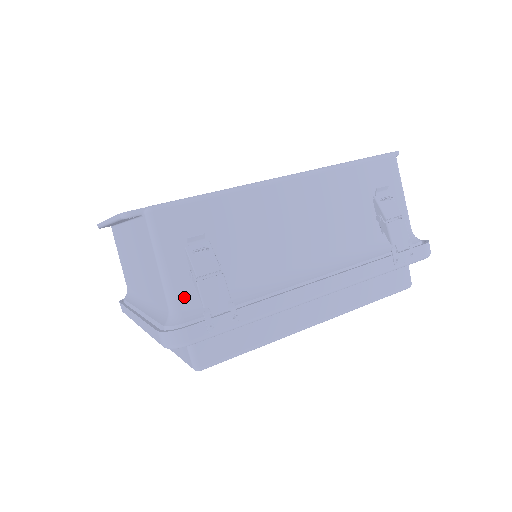
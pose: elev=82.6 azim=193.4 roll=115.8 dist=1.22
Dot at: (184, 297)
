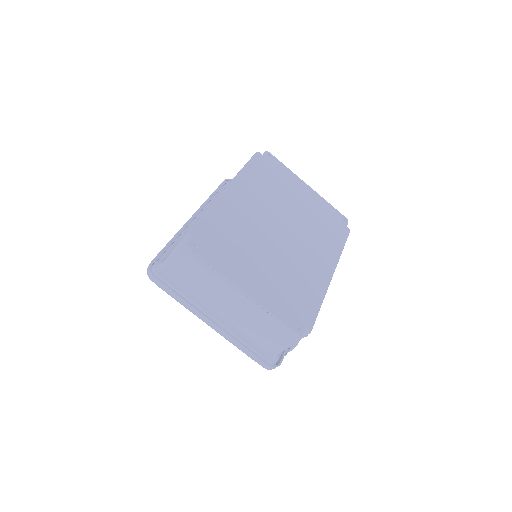
Dot at: occluded
